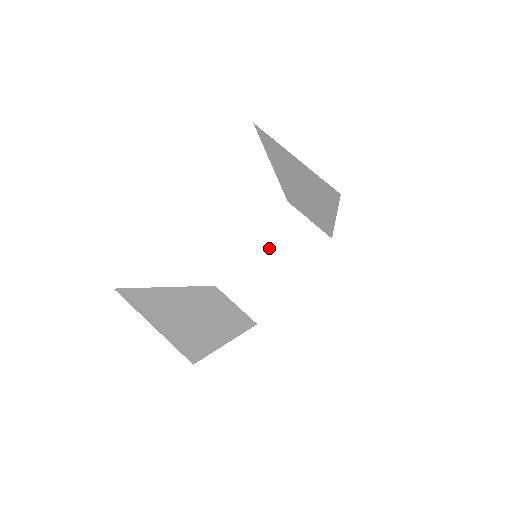
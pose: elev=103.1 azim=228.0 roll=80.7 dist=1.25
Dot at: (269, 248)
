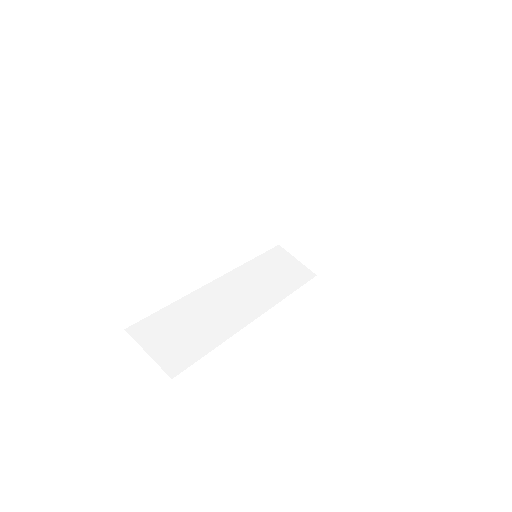
Dot at: (313, 209)
